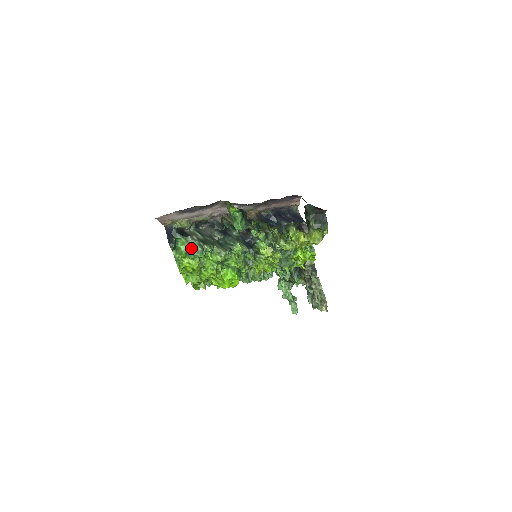
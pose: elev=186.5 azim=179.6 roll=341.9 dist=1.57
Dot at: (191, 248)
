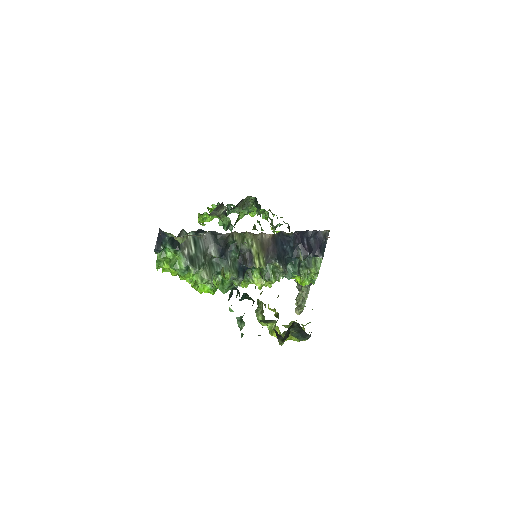
Dot at: (176, 260)
